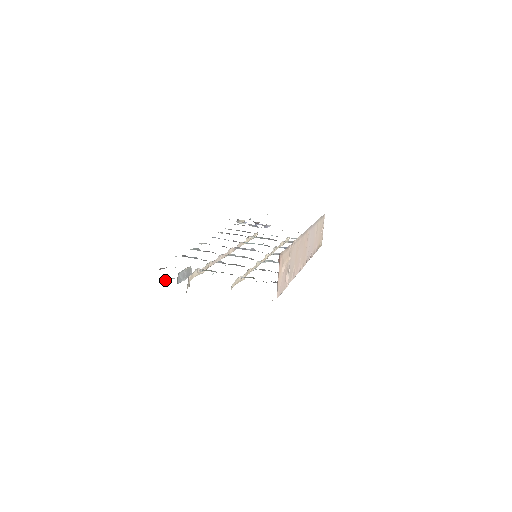
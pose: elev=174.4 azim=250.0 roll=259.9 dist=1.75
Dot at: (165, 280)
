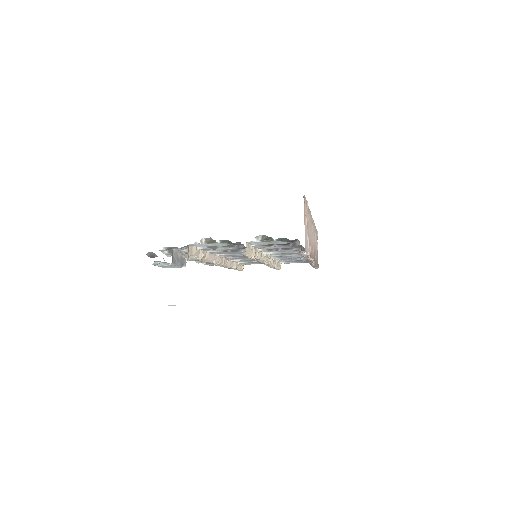
Dot at: (155, 263)
